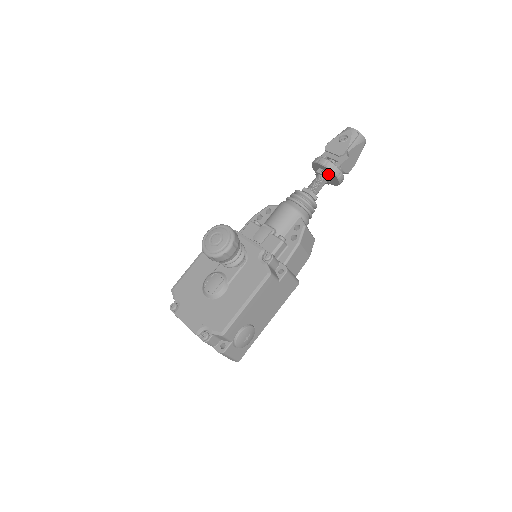
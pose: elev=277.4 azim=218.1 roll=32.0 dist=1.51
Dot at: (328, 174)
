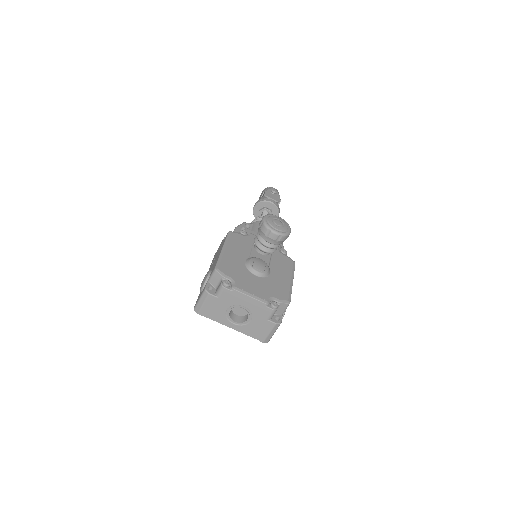
Dot at: (272, 212)
